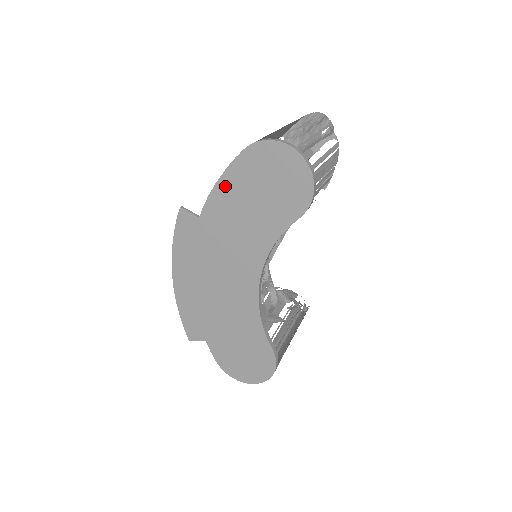
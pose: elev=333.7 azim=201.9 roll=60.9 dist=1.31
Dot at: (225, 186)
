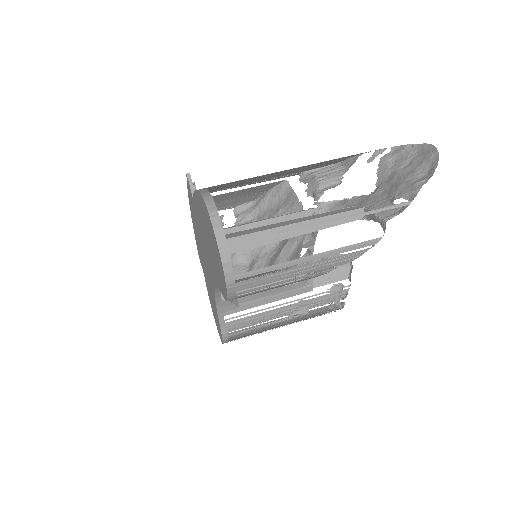
Dot at: (198, 202)
